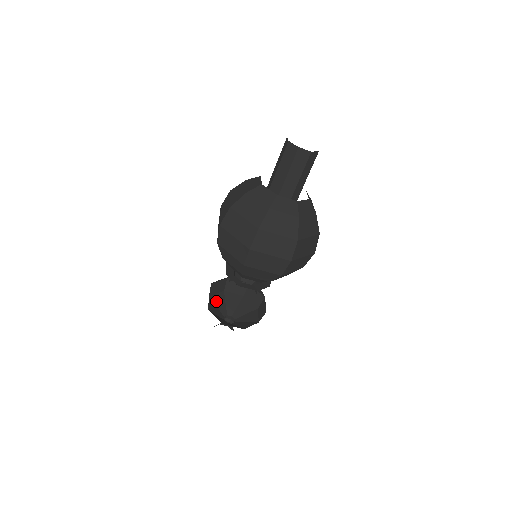
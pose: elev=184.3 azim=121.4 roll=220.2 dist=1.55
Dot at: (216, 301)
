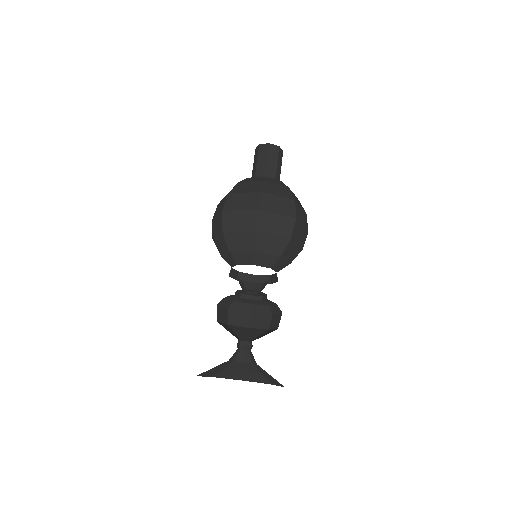
Dot at: (225, 327)
